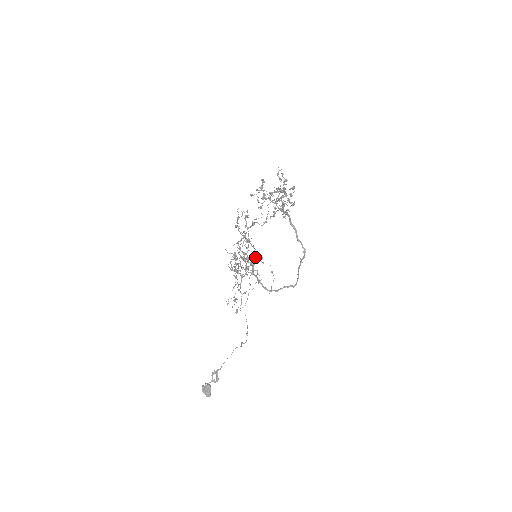
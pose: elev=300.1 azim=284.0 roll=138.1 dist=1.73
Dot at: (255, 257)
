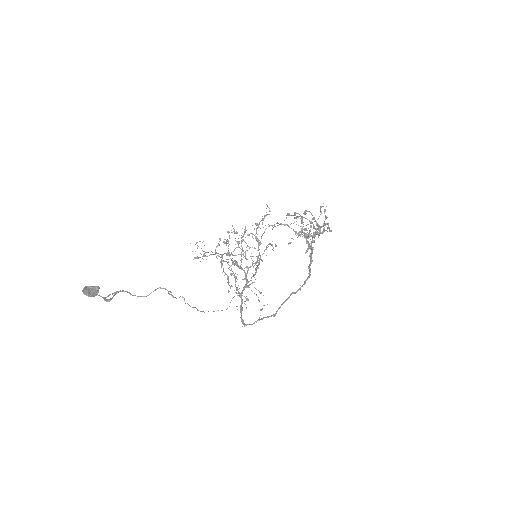
Dot at: occluded
